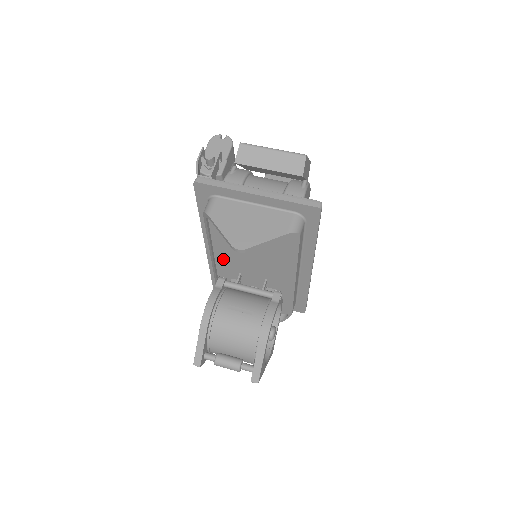
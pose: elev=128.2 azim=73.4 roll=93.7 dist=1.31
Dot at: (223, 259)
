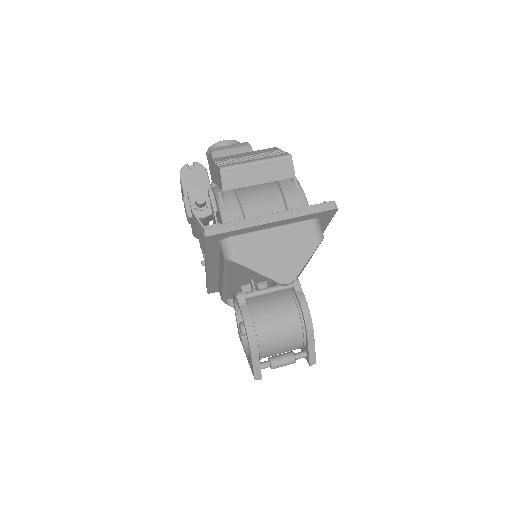
Dot at: (236, 278)
